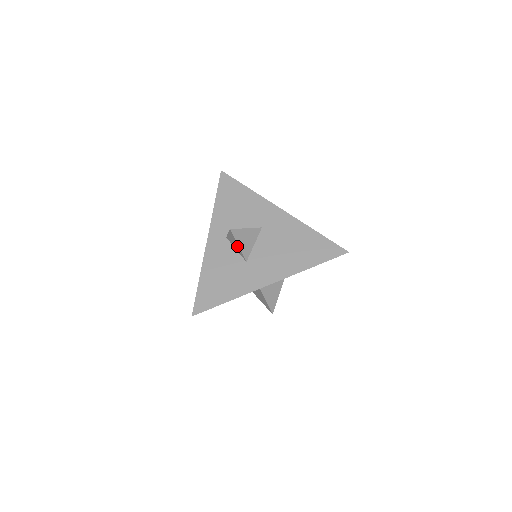
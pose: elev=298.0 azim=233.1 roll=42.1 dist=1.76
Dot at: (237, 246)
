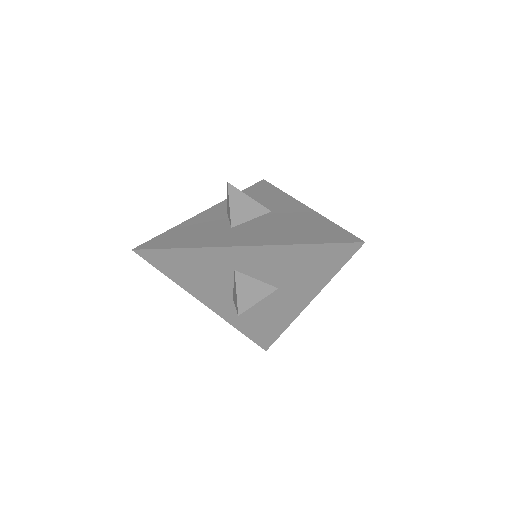
Dot at: (229, 208)
